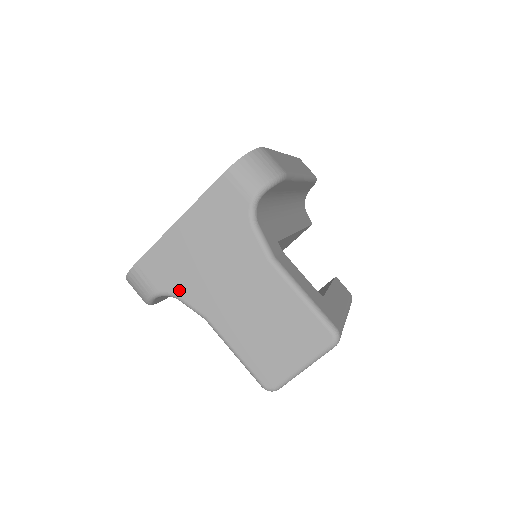
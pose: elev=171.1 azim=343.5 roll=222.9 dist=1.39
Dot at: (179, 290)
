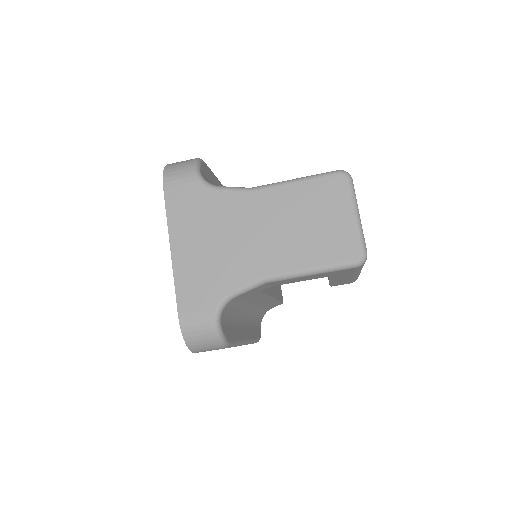
Dot at: (226, 288)
